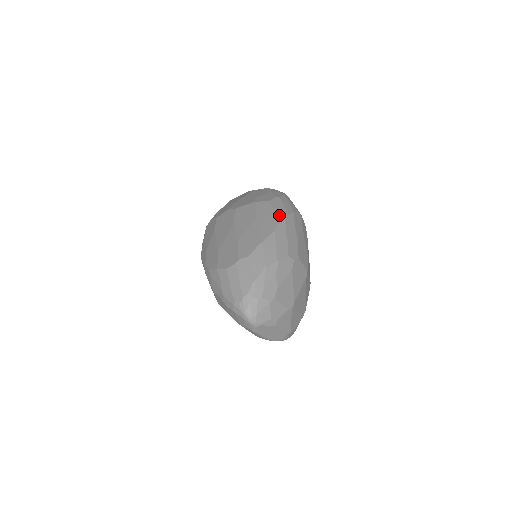
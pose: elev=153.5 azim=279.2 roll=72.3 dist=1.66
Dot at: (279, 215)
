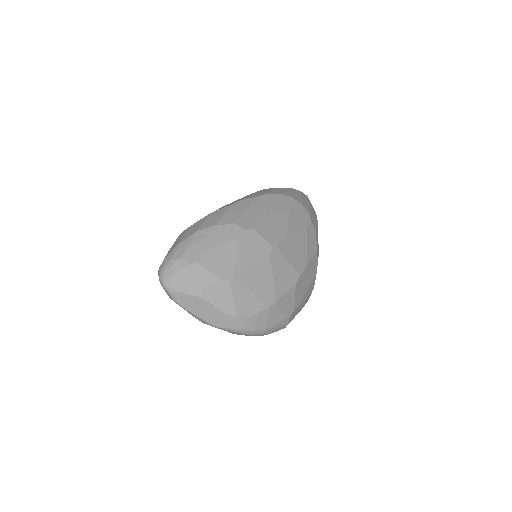
Dot at: (255, 195)
